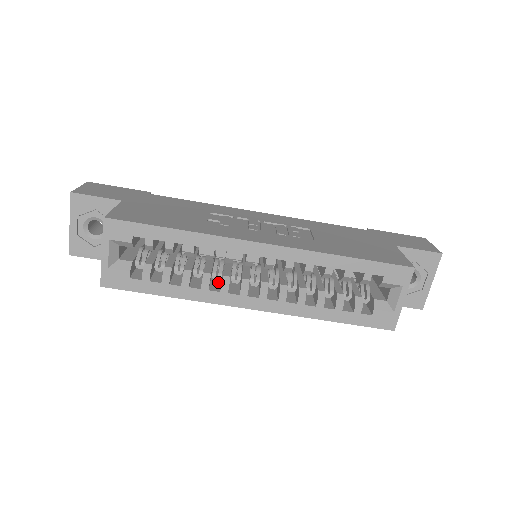
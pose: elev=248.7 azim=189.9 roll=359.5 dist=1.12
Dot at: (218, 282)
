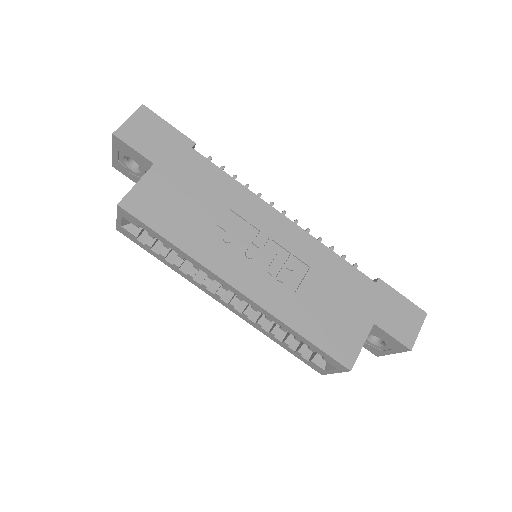
Dot at: occluded
